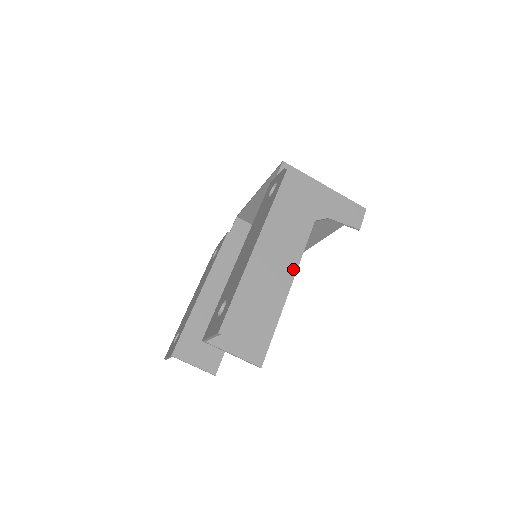
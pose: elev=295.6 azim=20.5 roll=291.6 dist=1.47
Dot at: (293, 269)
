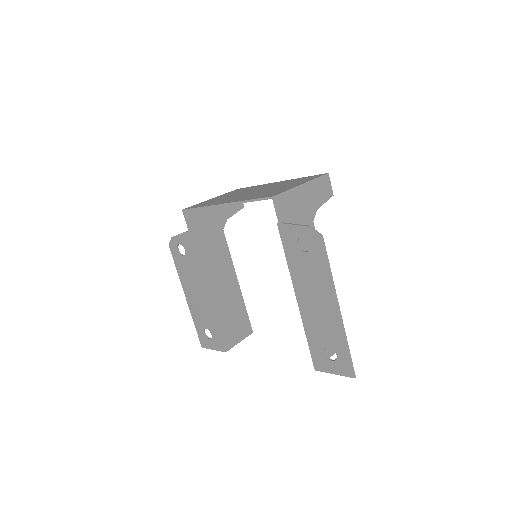
Dot at: occluded
